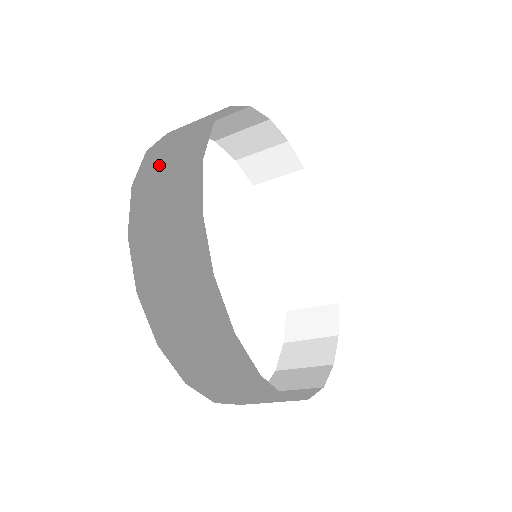
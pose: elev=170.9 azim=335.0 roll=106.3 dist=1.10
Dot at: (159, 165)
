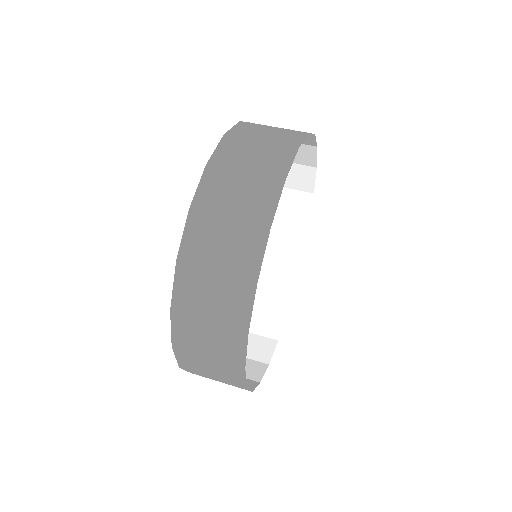
Dot at: (254, 134)
